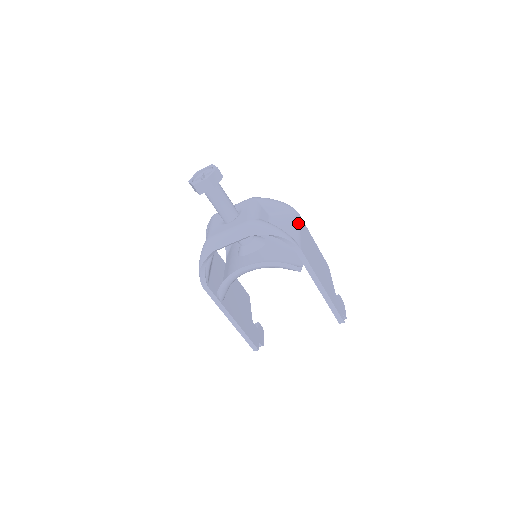
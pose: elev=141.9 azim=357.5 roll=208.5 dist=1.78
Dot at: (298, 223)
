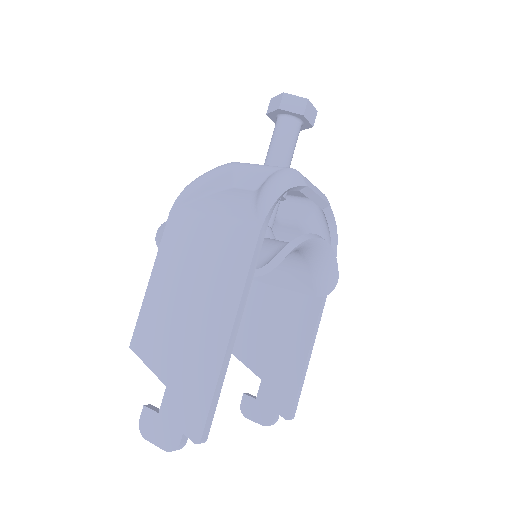
Dot at: occluded
